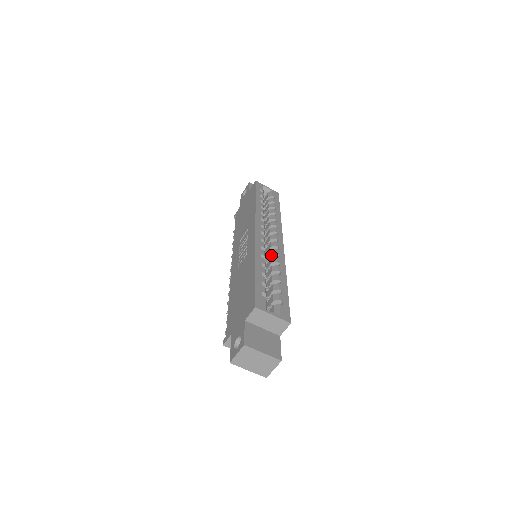
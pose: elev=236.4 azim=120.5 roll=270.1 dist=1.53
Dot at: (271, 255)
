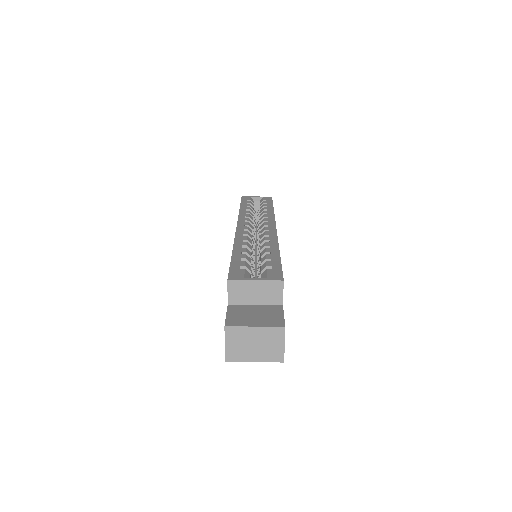
Dot at: (261, 239)
